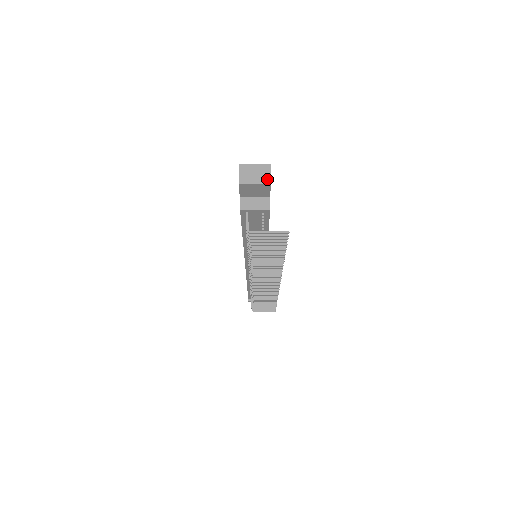
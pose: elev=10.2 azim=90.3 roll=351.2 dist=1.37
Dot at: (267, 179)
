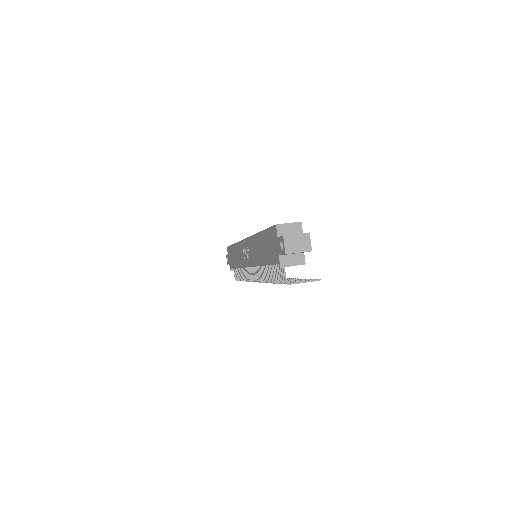
Dot at: (308, 247)
